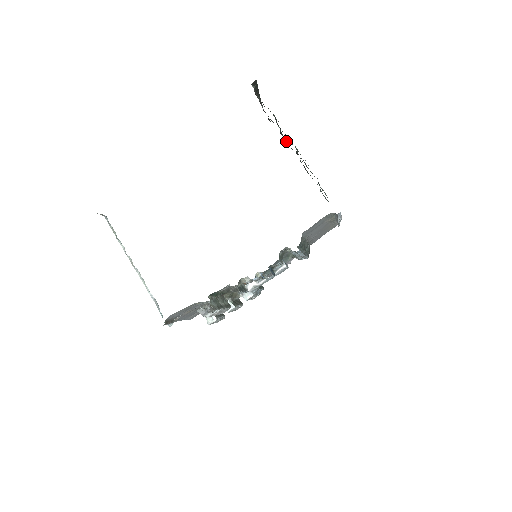
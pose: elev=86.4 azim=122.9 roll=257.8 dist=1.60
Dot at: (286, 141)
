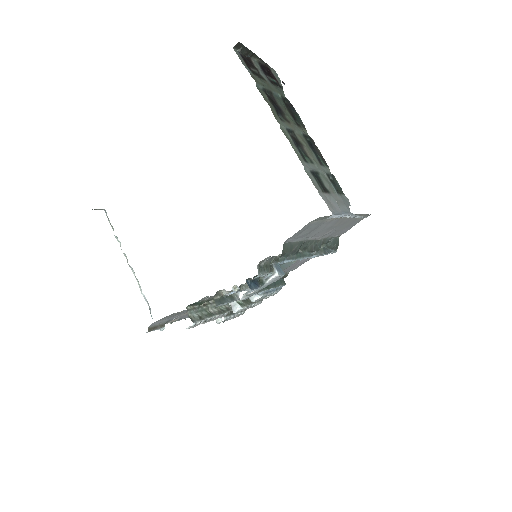
Dot at: (294, 112)
